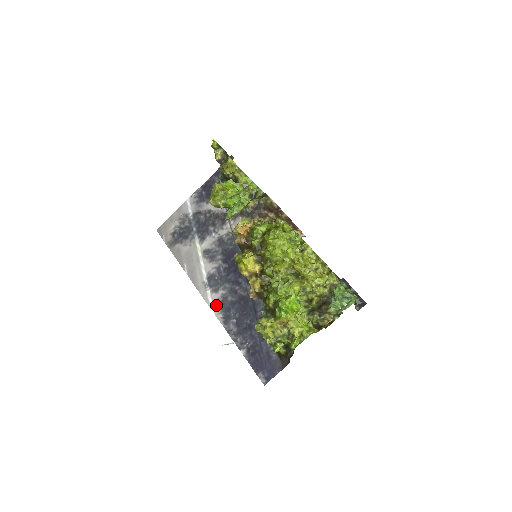
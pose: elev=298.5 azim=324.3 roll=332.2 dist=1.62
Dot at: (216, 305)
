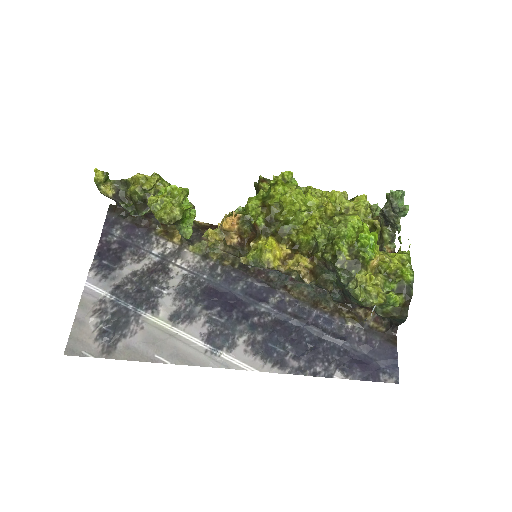
Dot at: (250, 360)
